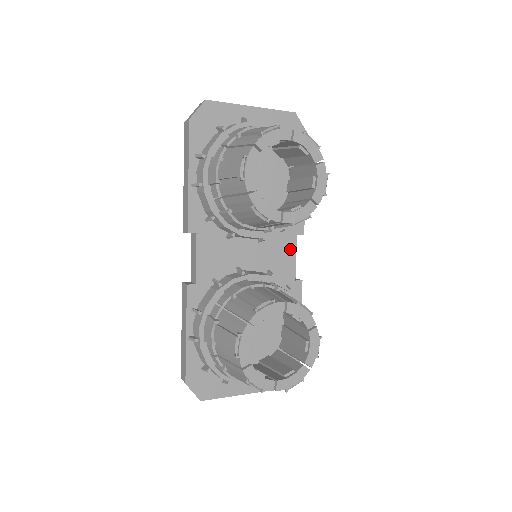
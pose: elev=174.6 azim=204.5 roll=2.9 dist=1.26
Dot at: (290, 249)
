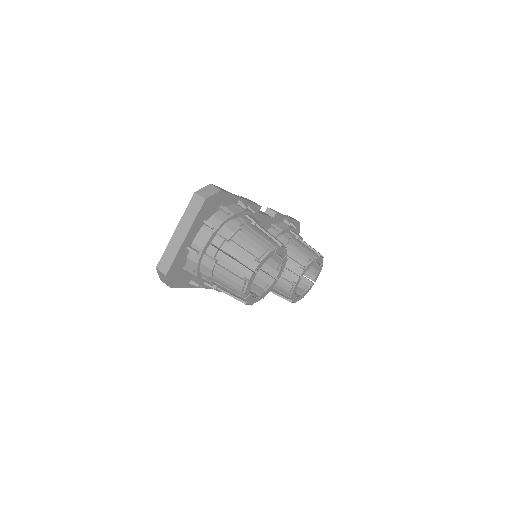
Dot at: (261, 219)
